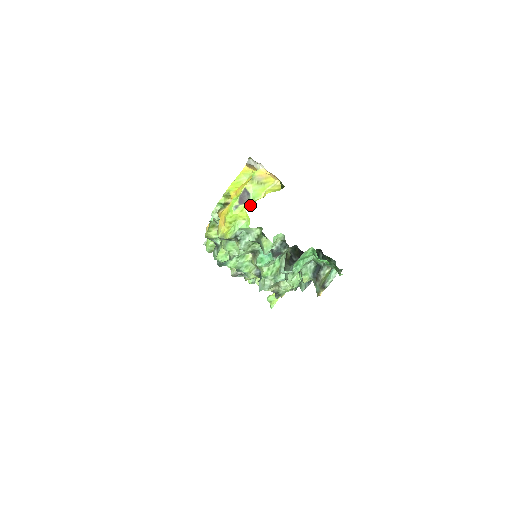
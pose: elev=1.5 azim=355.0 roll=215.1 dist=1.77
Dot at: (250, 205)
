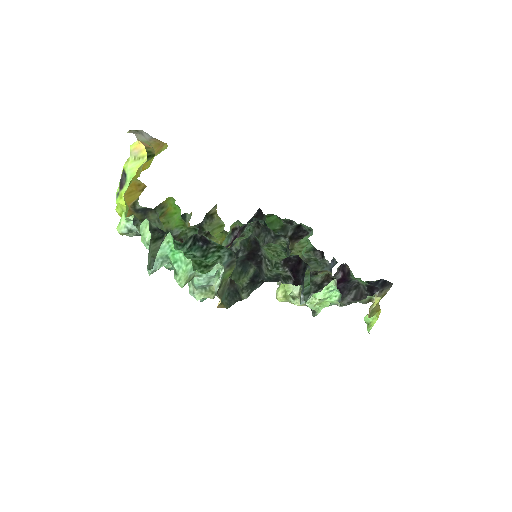
Dot at: occluded
